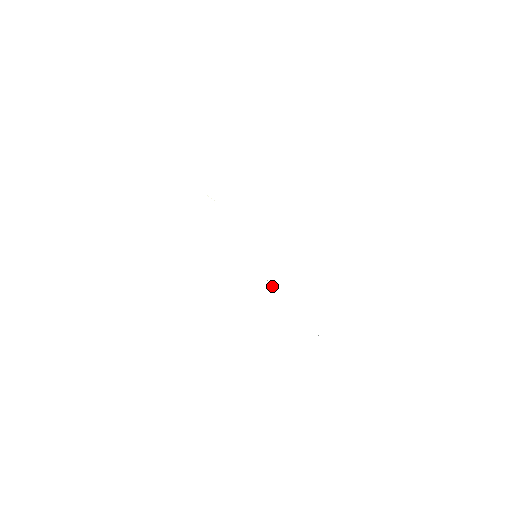
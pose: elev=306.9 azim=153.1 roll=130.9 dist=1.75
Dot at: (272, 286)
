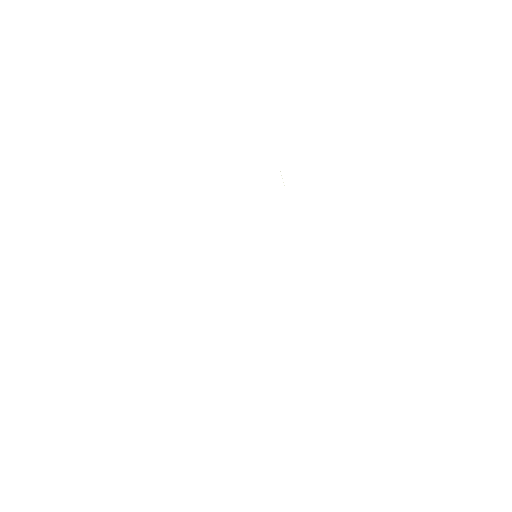
Dot at: occluded
